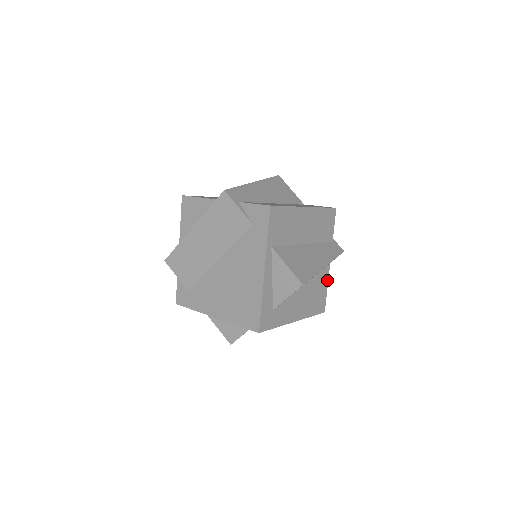
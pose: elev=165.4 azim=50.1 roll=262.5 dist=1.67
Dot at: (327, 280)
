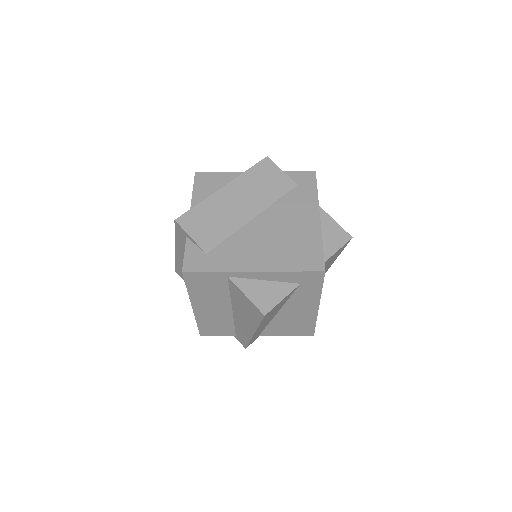
Dot at: occluded
